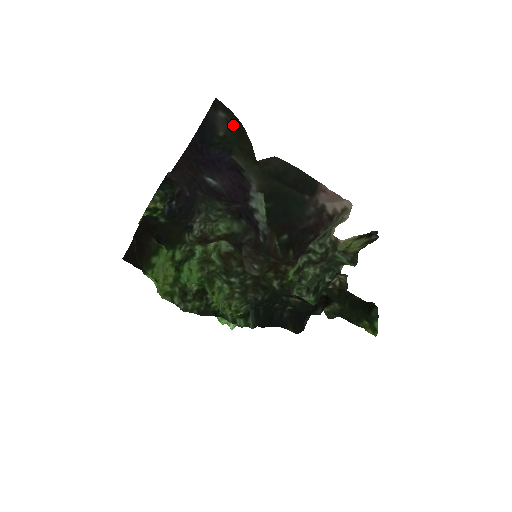
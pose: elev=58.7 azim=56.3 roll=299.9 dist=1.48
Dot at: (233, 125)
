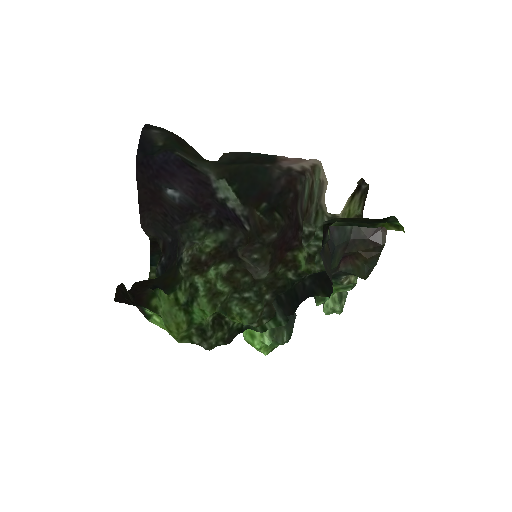
Dot at: (170, 136)
